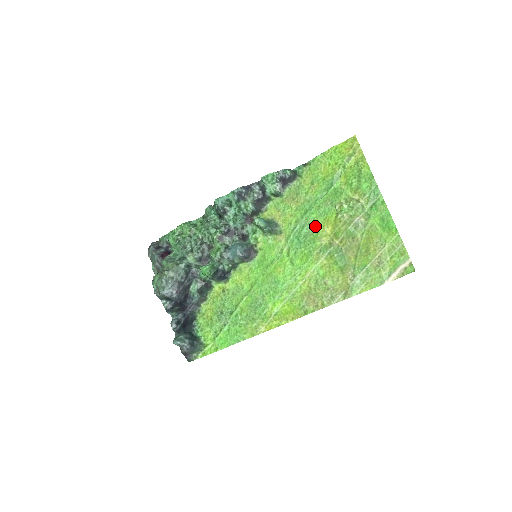
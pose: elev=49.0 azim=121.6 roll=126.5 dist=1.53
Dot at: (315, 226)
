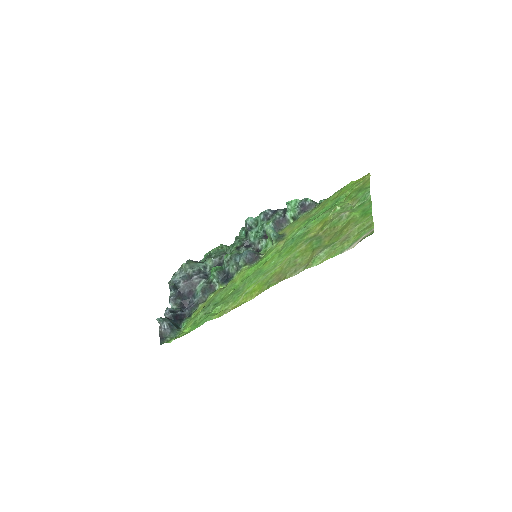
Dot at: (310, 228)
